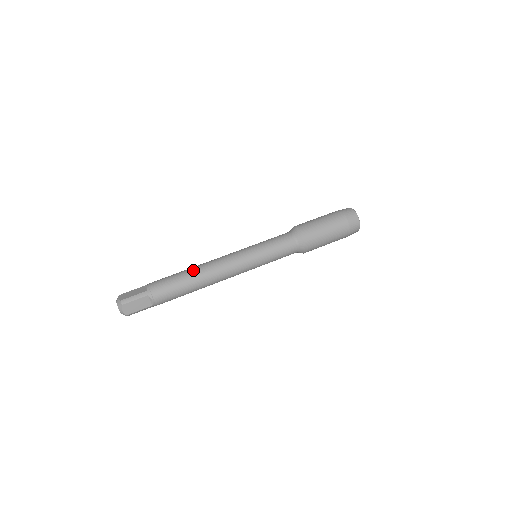
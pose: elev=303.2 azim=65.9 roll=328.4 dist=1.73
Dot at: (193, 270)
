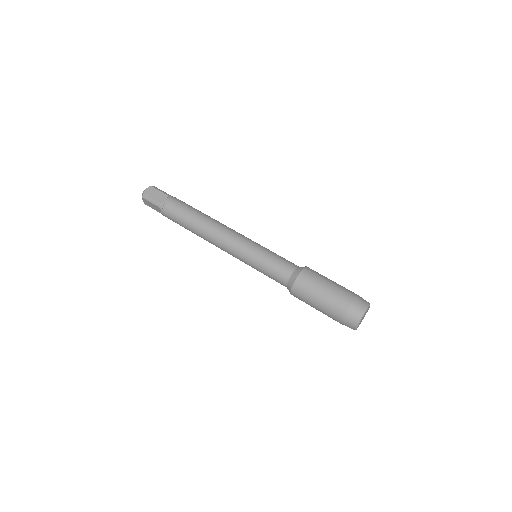
Dot at: (209, 216)
